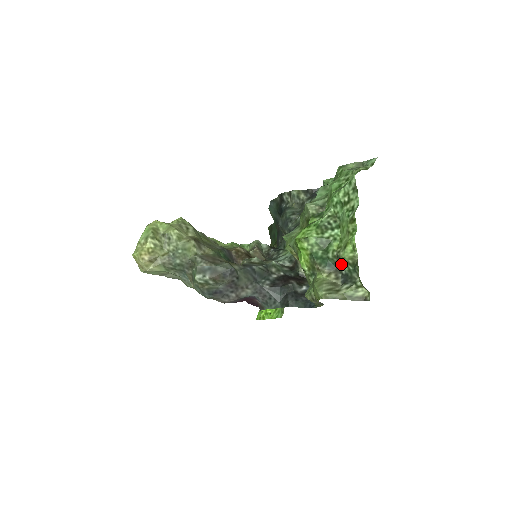
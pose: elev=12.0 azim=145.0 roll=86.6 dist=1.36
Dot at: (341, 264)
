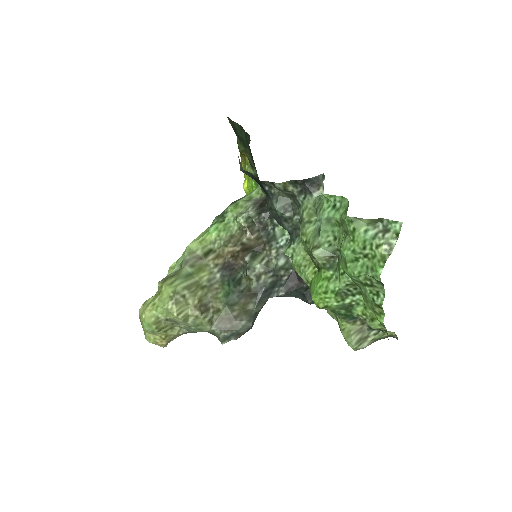
Dot at: occluded
